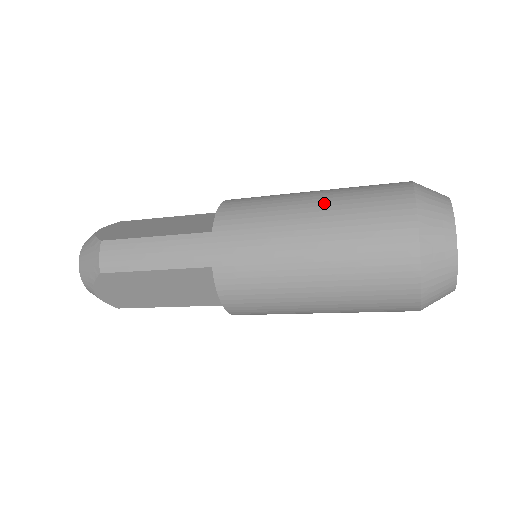
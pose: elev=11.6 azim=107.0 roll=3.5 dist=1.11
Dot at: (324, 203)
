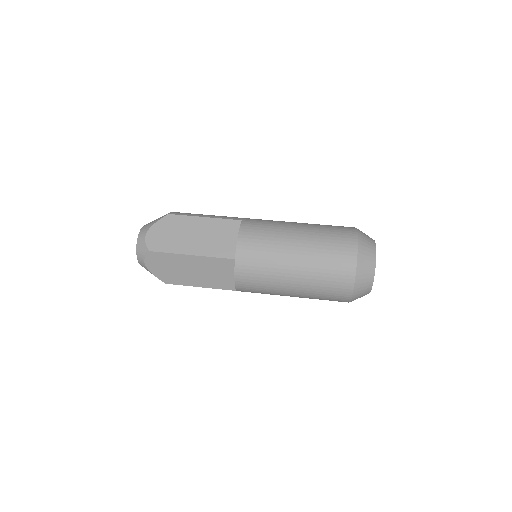
Dot at: (301, 295)
